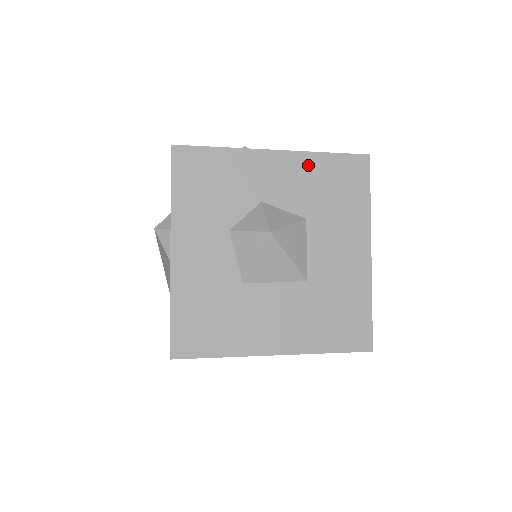
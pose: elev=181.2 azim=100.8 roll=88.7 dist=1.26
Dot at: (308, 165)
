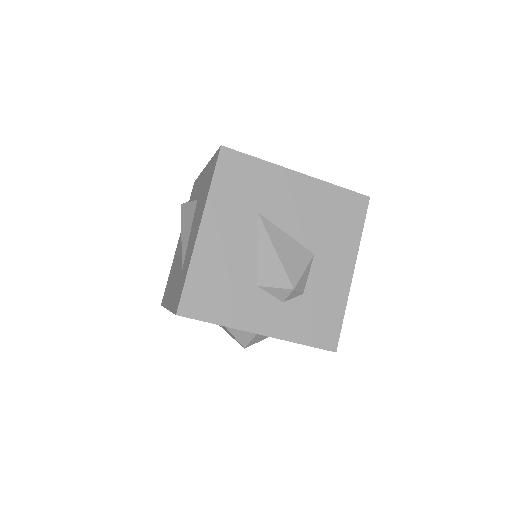
Dot at: occluded
